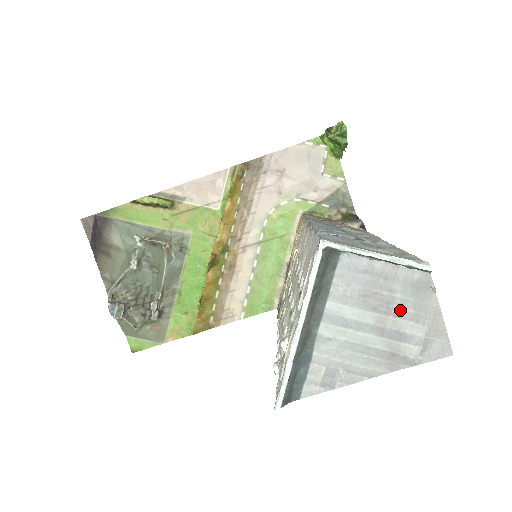
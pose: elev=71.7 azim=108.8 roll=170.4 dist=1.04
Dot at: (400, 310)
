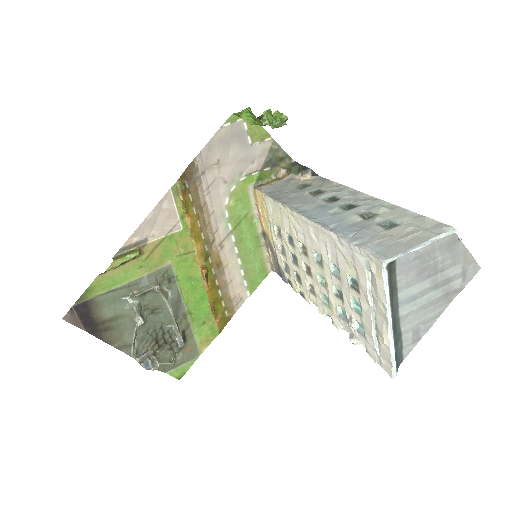
Dot at: (443, 266)
